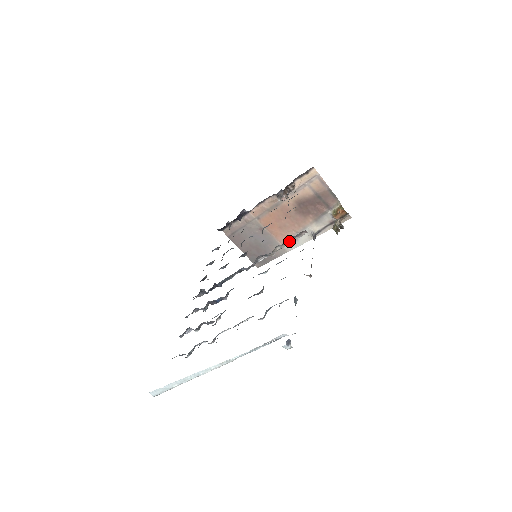
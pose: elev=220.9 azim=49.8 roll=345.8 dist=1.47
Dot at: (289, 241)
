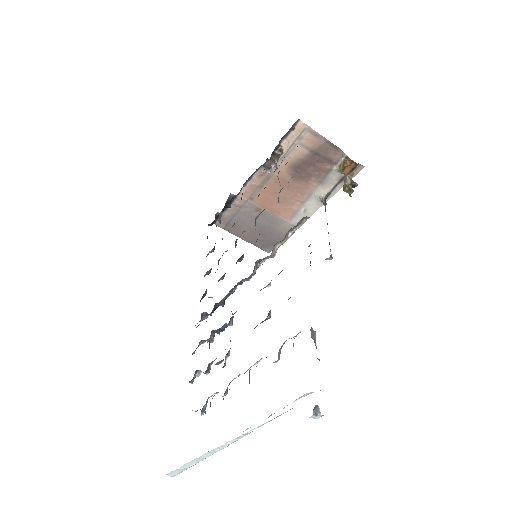
Dot at: (289, 234)
